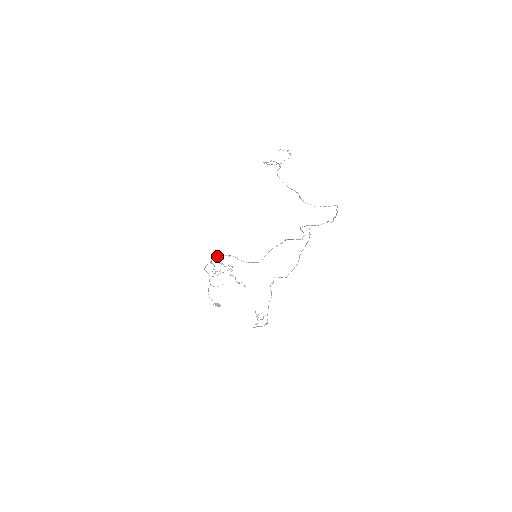
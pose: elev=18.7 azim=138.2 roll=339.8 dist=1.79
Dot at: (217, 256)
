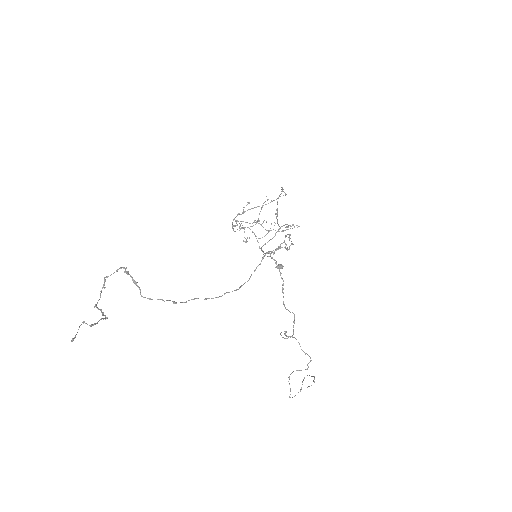
Dot at: occluded
